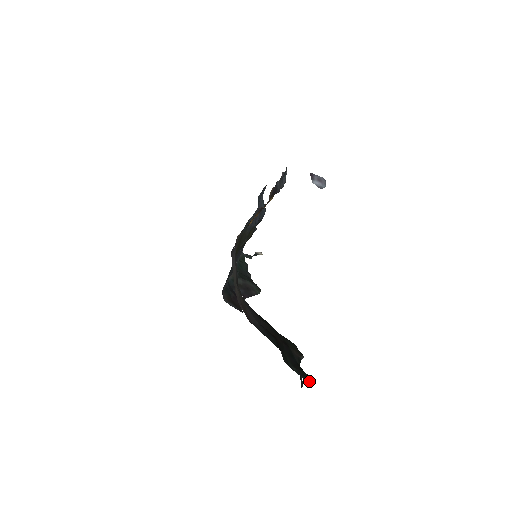
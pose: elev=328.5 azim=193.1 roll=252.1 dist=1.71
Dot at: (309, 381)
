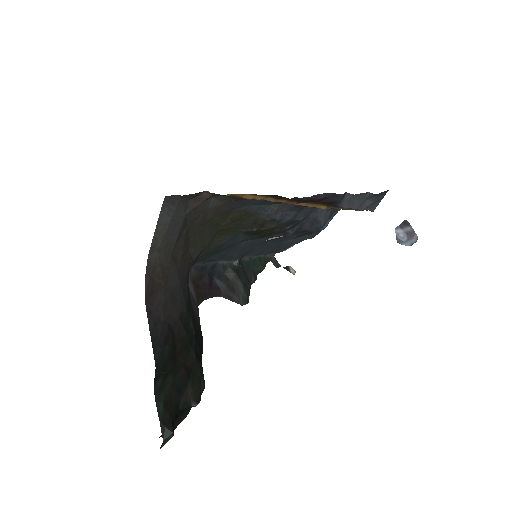
Dot at: (166, 436)
